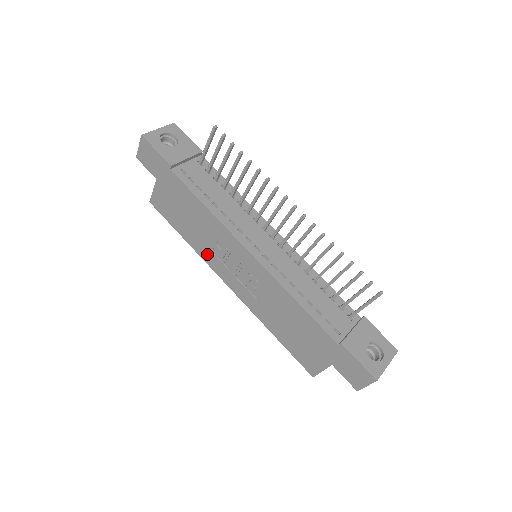
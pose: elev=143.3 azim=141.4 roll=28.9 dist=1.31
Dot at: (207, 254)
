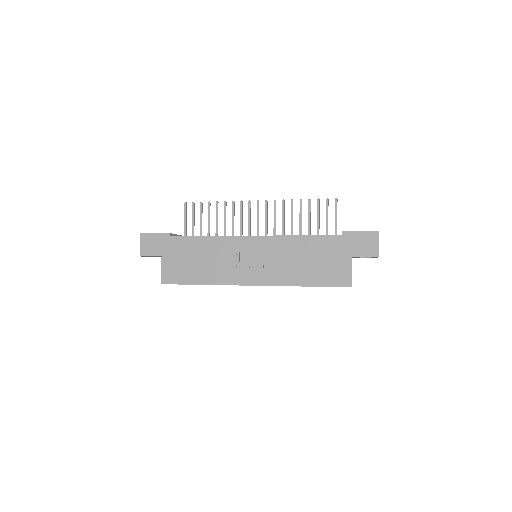
Dot at: (224, 276)
